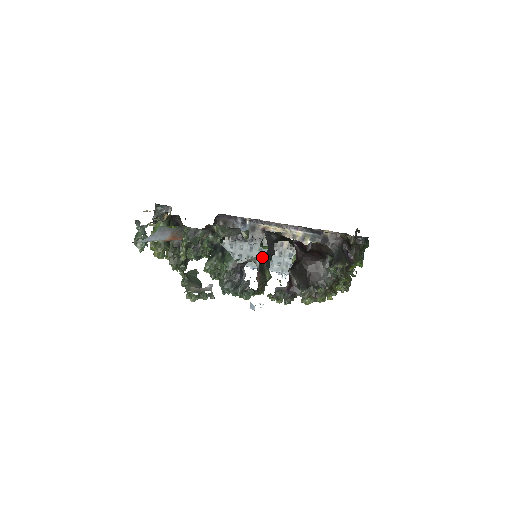
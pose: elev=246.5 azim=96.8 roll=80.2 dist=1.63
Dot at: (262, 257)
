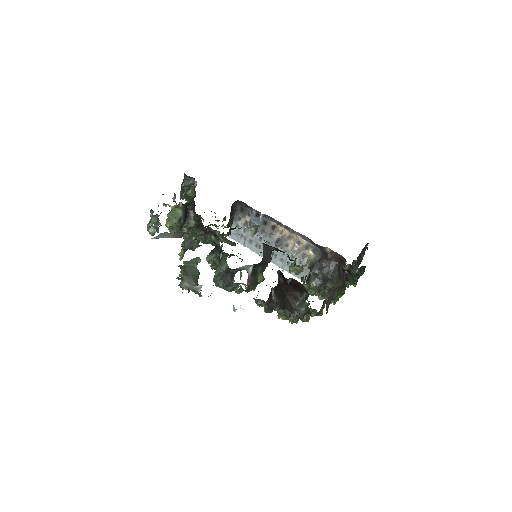
Dot at: (256, 265)
